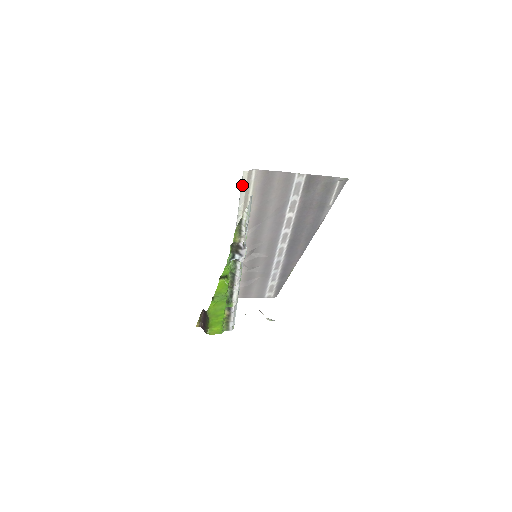
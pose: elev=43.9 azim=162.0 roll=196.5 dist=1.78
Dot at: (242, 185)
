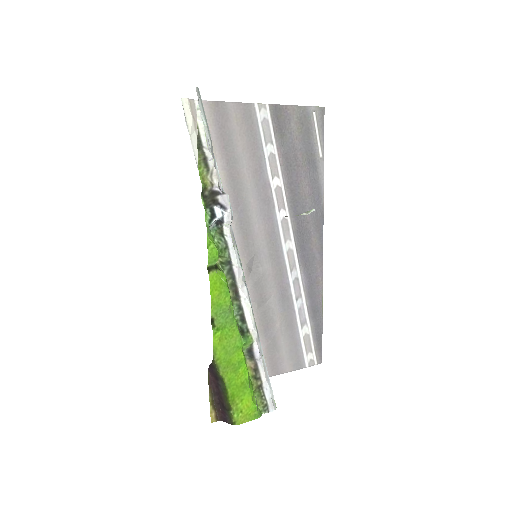
Dot at: (188, 125)
